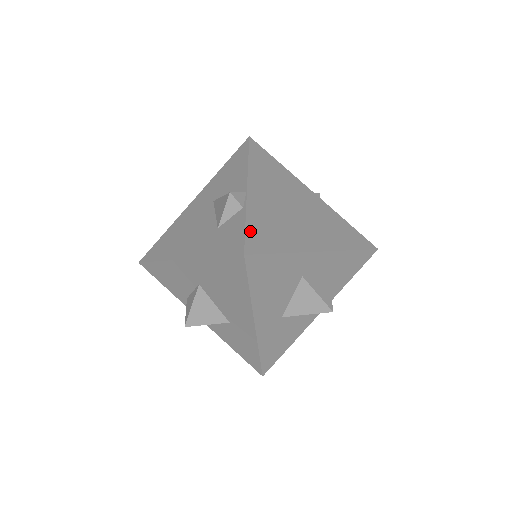
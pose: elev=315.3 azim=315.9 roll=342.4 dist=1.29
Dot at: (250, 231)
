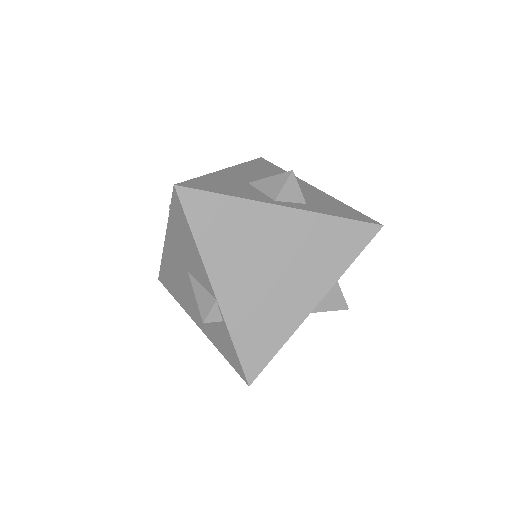
Dot at: (242, 353)
